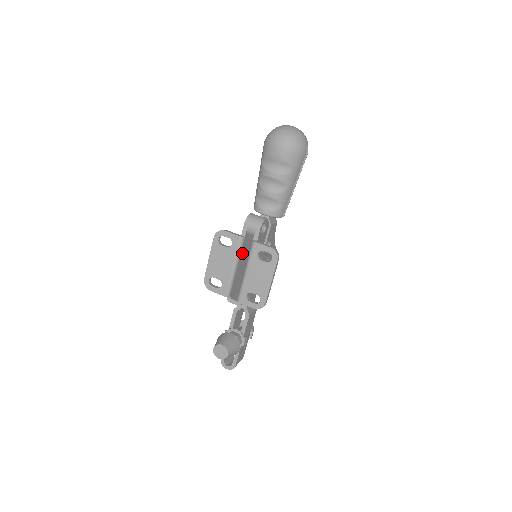
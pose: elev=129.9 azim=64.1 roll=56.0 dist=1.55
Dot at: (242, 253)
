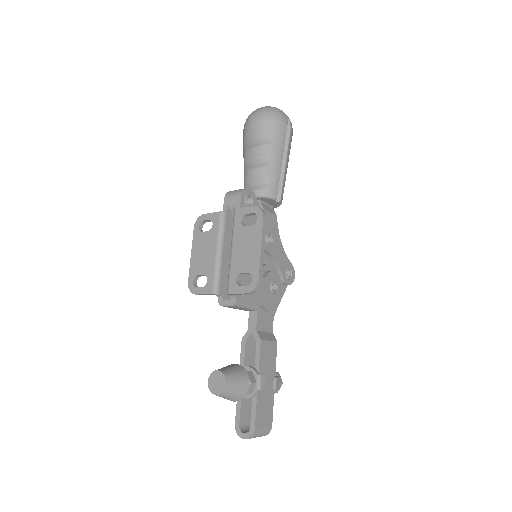
Dot at: (228, 237)
